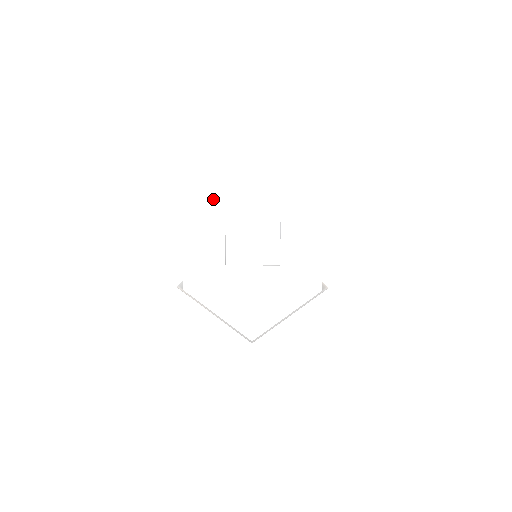
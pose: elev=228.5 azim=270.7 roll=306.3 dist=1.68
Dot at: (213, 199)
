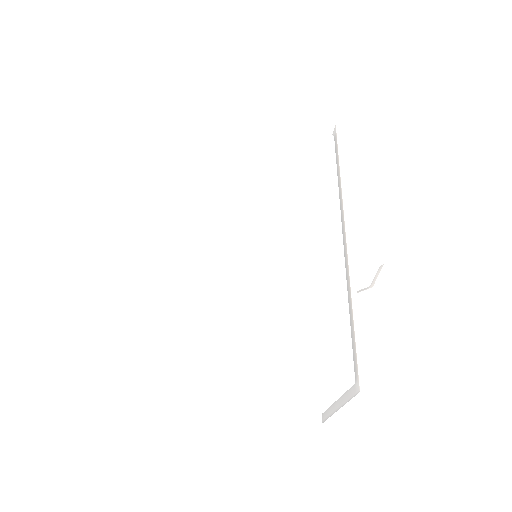
Dot at: (130, 384)
